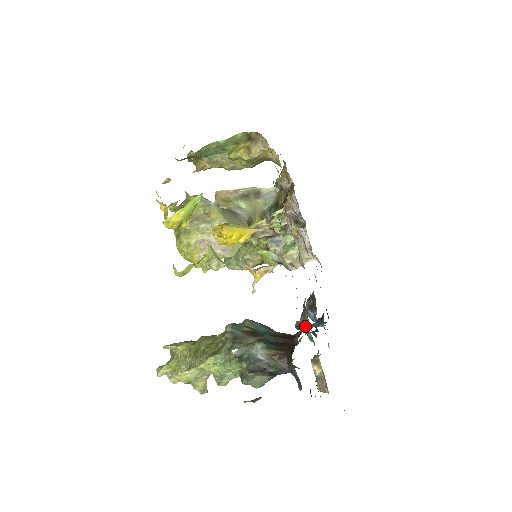
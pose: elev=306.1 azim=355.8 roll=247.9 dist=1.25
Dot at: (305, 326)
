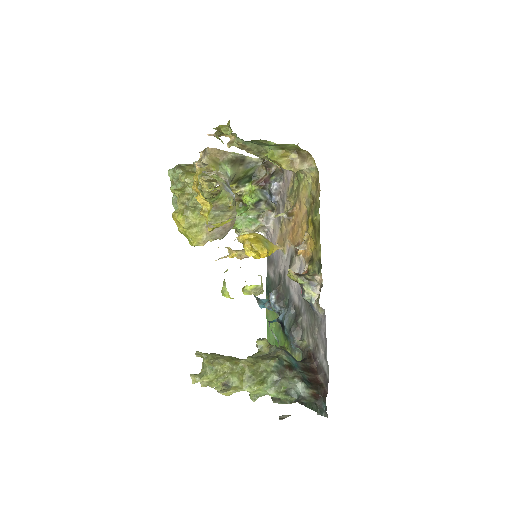
Dot at: occluded
